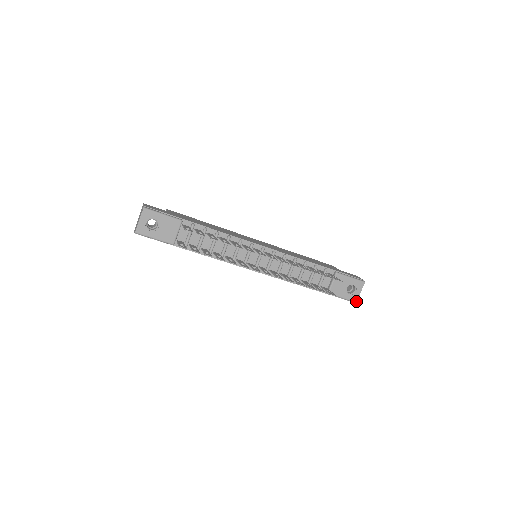
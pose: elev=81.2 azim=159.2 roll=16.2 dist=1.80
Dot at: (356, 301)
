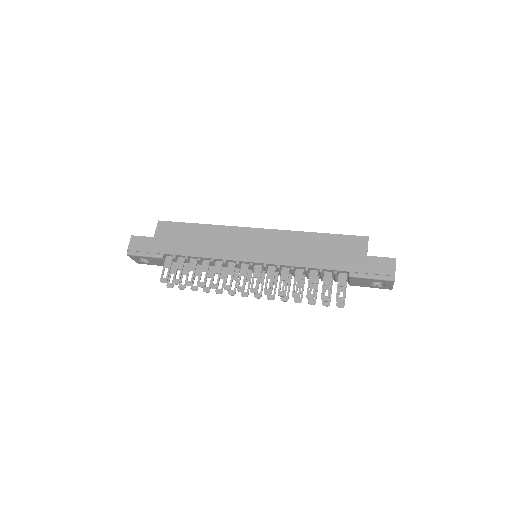
Dot at: (391, 289)
